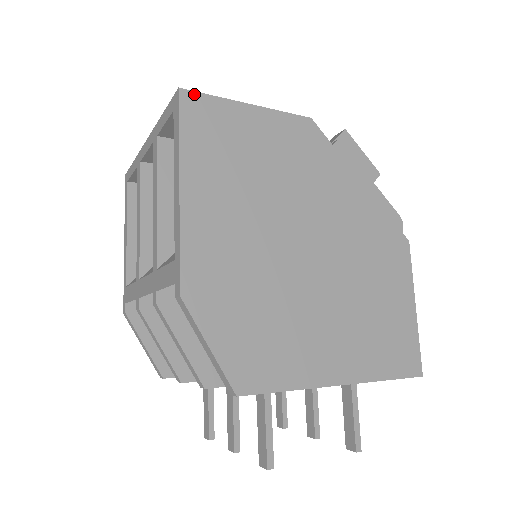
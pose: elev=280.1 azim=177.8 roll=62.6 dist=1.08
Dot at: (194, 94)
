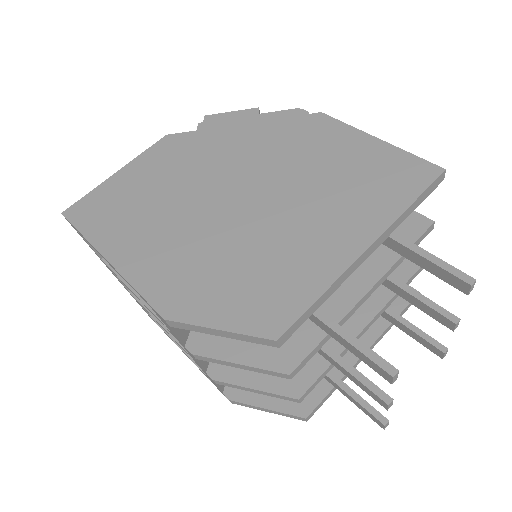
Dot at: (74, 206)
